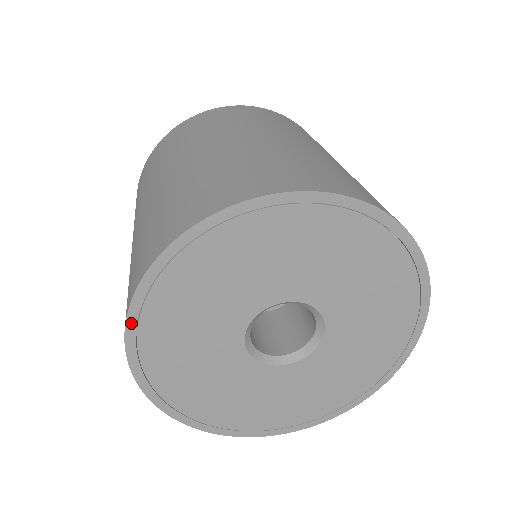
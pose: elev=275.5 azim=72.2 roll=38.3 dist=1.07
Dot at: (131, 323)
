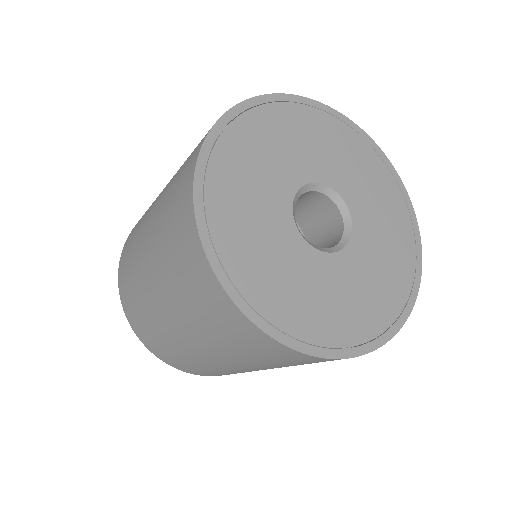
Dot at: (204, 235)
